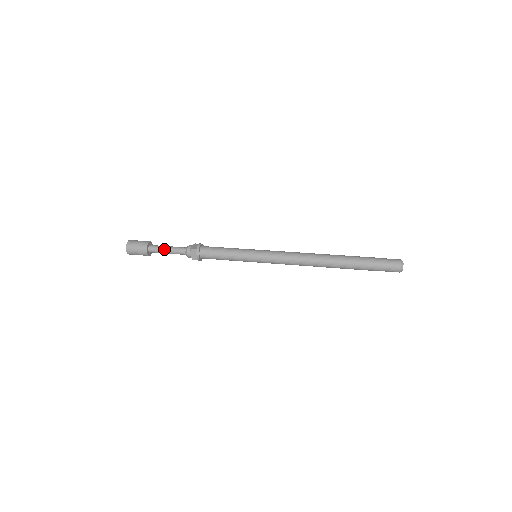
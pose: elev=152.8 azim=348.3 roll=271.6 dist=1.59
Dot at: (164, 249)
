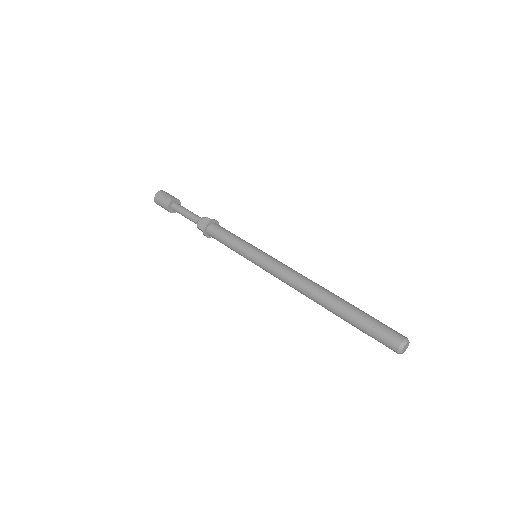
Dot at: (182, 214)
